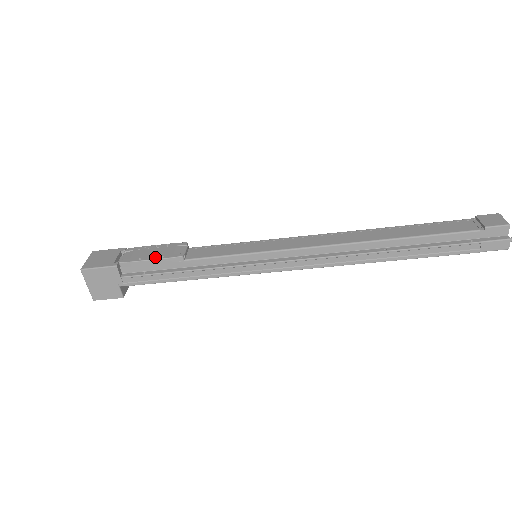
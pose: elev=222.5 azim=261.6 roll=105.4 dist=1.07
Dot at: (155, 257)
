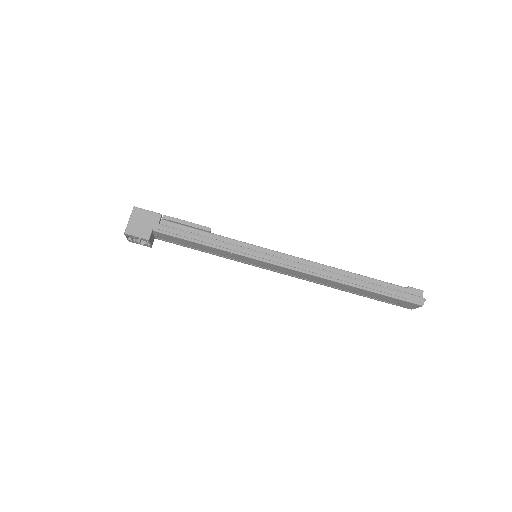
Dot at: (190, 222)
